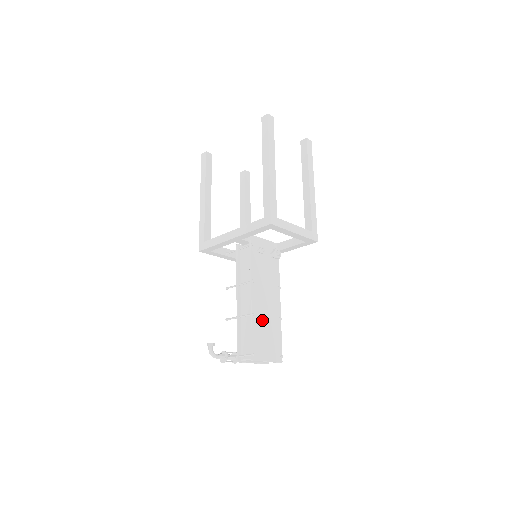
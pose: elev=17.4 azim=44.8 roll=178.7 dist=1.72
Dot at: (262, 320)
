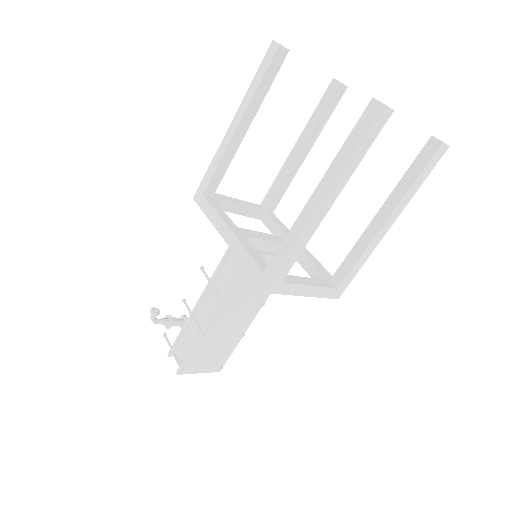
Dot at: (214, 338)
